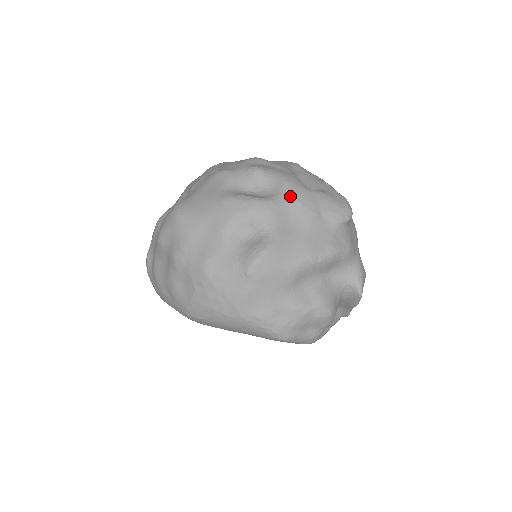
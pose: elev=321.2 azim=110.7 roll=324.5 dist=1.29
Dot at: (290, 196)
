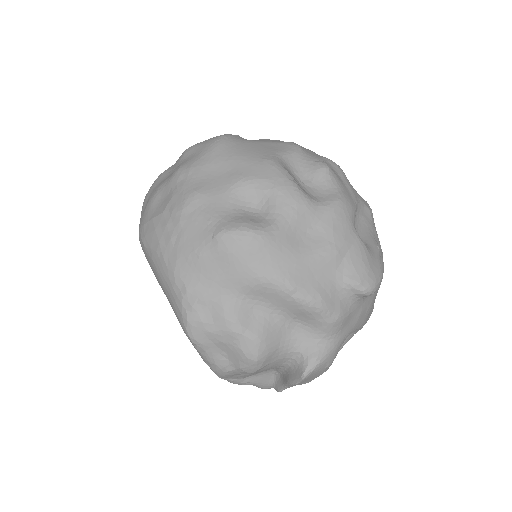
Dot at: (330, 214)
